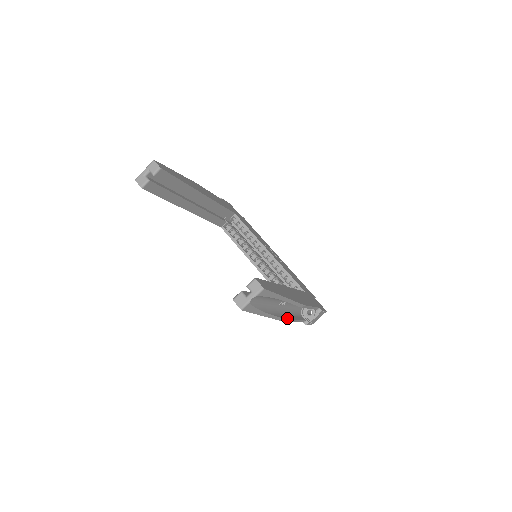
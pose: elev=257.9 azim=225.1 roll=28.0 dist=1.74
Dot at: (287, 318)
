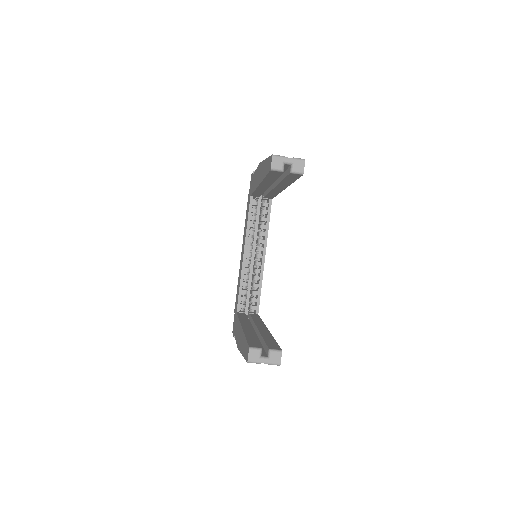
Dot at: occluded
